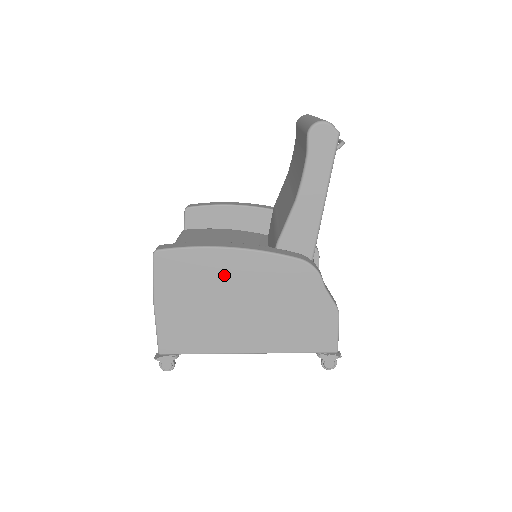
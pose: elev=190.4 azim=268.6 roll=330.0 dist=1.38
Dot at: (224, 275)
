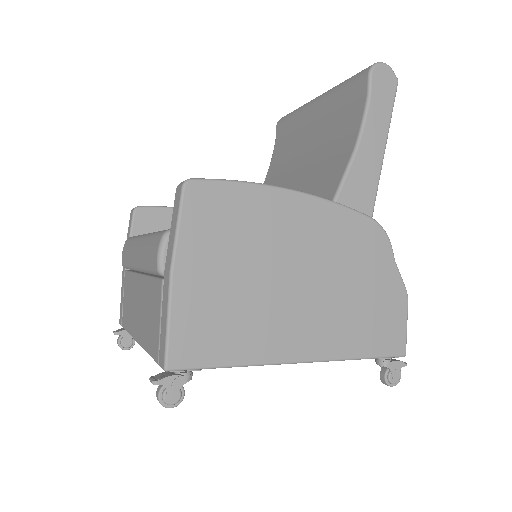
Dot at: (281, 230)
